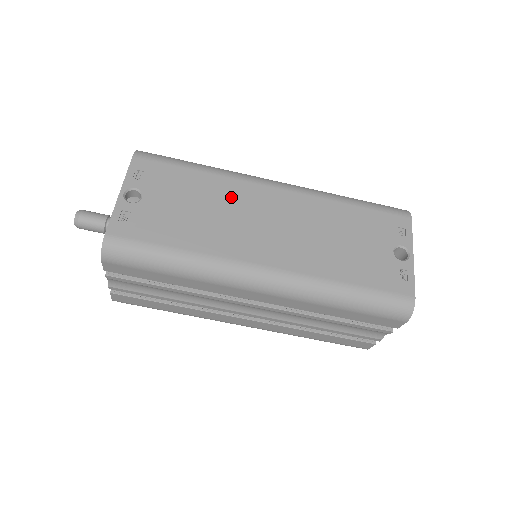
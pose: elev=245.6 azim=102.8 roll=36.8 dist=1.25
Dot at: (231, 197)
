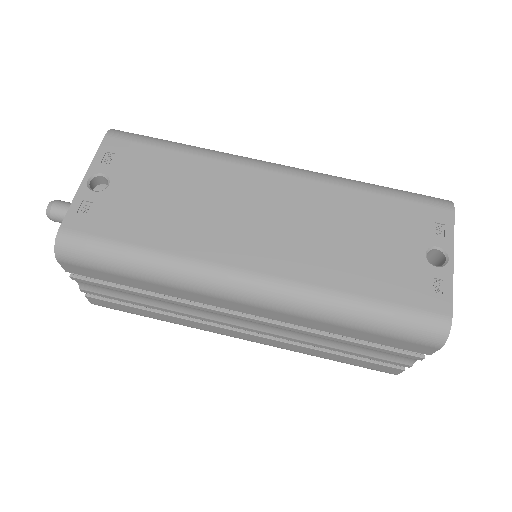
Dot at: (217, 184)
